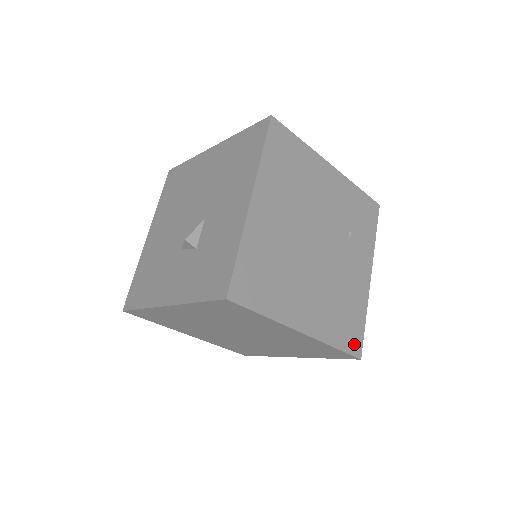
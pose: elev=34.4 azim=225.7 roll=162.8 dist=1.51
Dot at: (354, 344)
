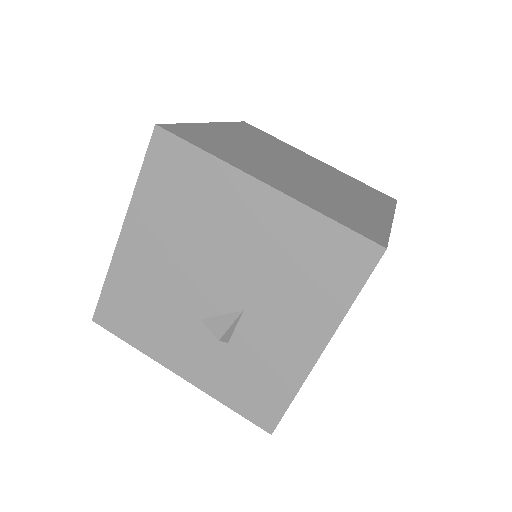
Dot at: occluded
